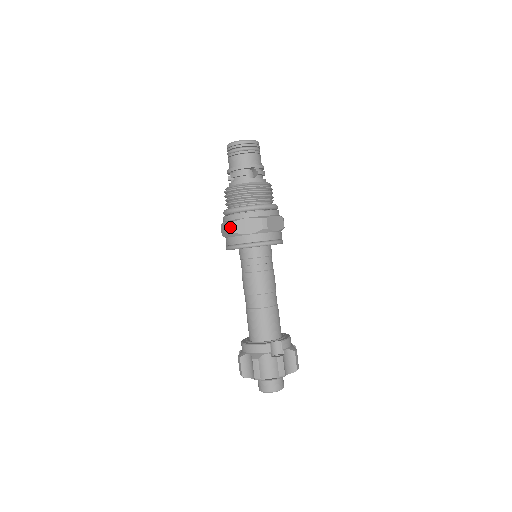
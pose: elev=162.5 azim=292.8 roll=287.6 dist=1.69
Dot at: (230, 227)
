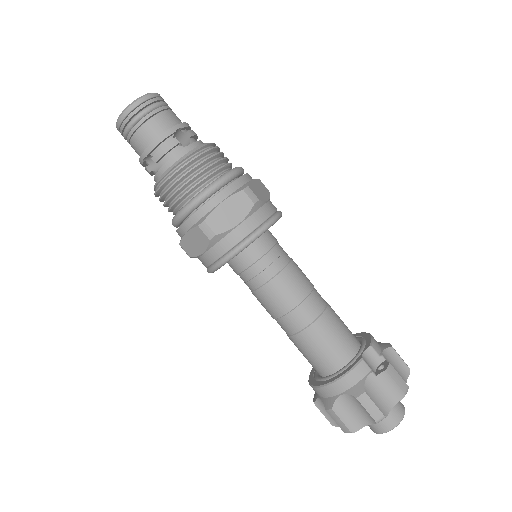
Dot at: (204, 232)
